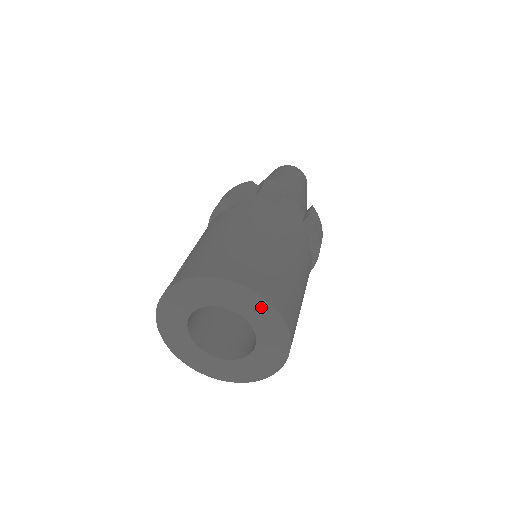
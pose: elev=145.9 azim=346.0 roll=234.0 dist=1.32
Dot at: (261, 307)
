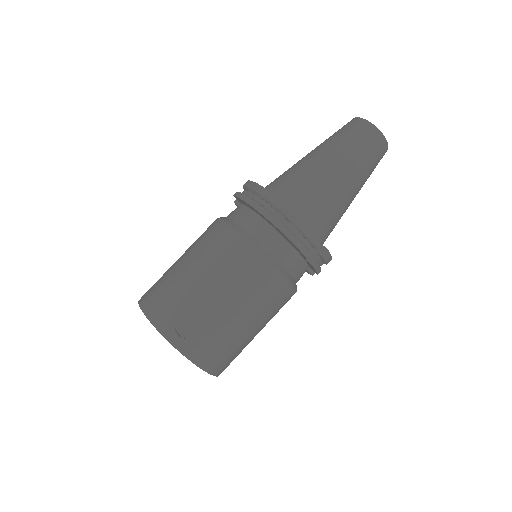
Dot at: occluded
